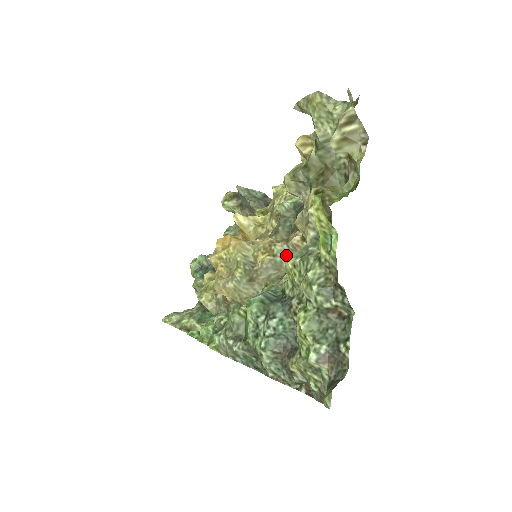
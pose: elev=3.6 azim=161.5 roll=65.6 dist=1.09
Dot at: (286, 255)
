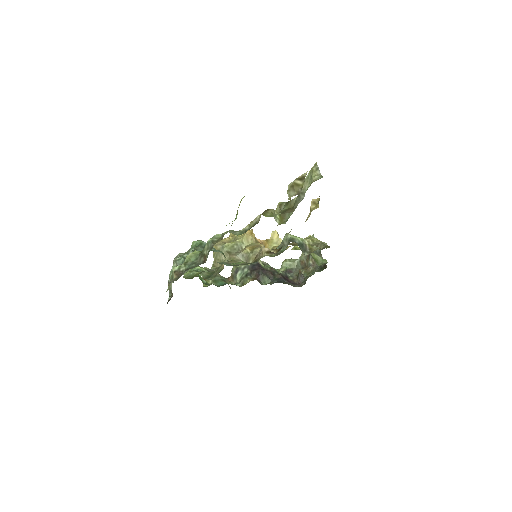
Dot at: (256, 256)
